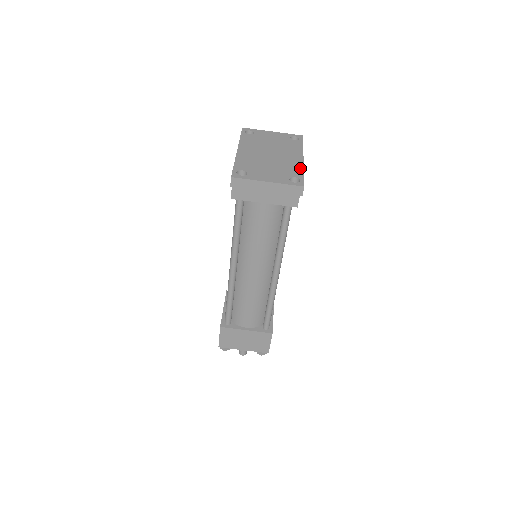
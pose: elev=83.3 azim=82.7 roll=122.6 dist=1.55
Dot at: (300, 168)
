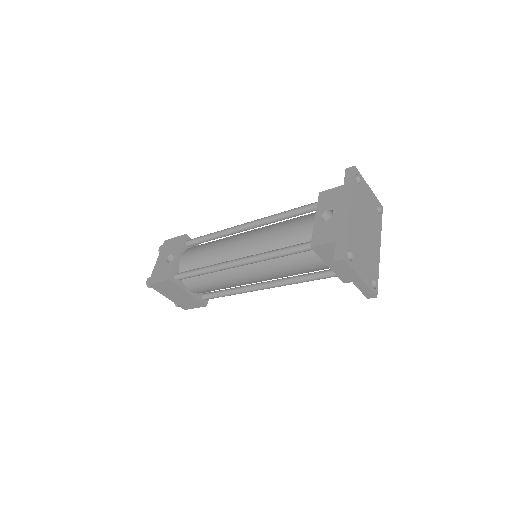
Dot at: (378, 265)
